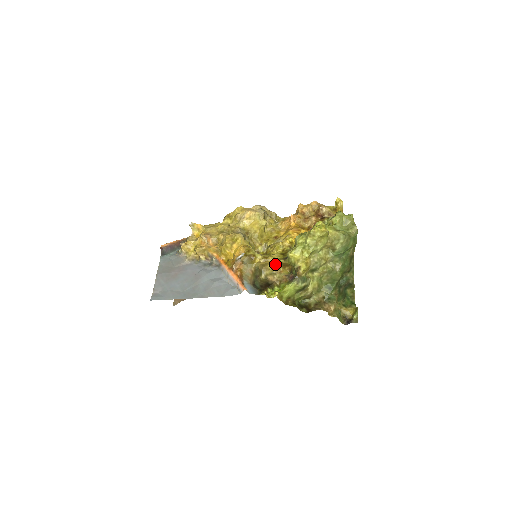
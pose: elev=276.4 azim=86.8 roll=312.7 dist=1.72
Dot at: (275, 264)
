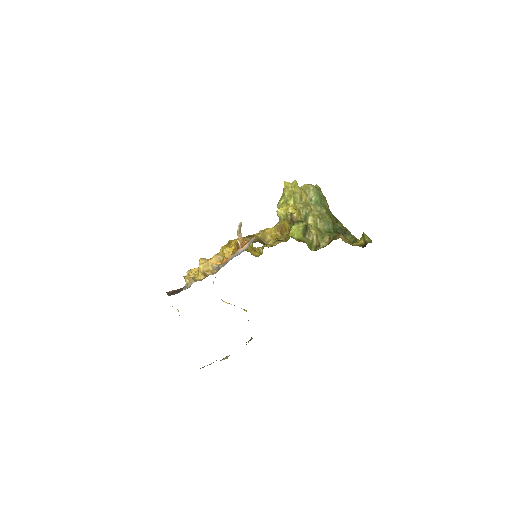
Dot at: (273, 234)
